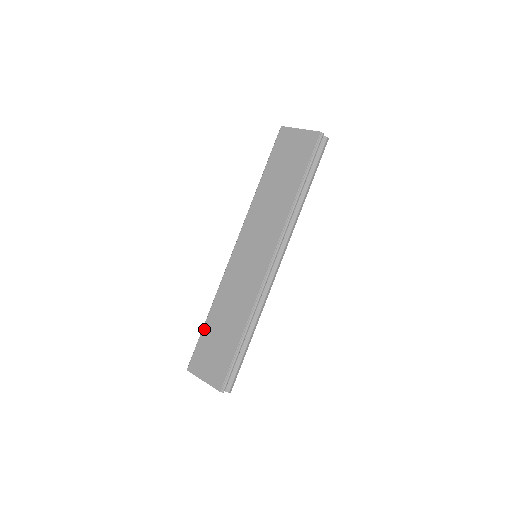
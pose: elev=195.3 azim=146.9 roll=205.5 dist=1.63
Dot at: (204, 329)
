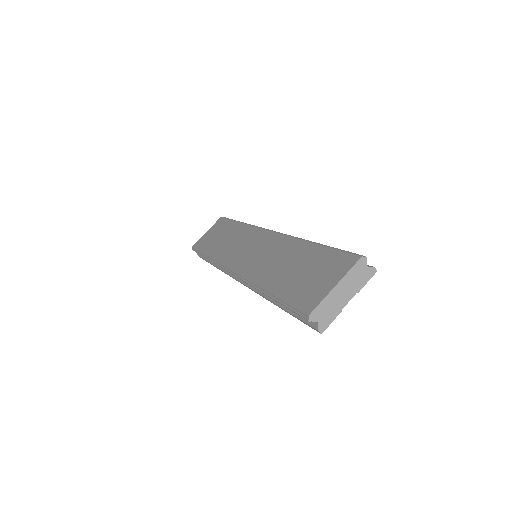
Dot at: (277, 293)
